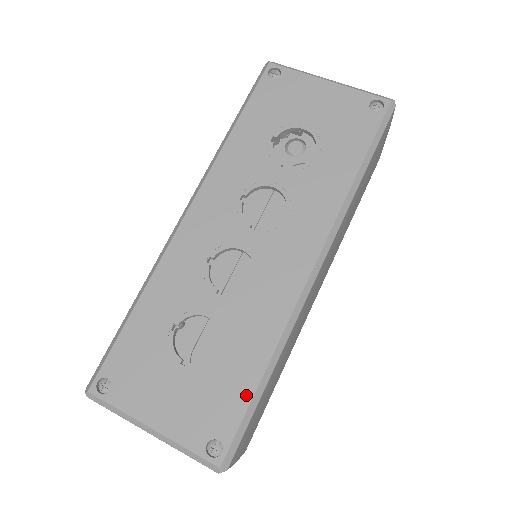
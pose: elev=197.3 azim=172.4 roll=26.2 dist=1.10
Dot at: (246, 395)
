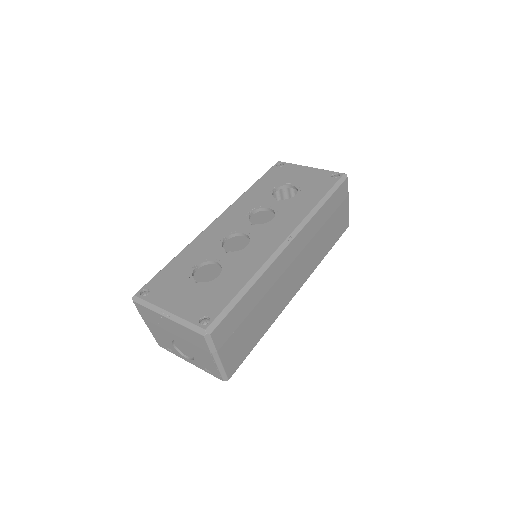
Dot at: (231, 296)
